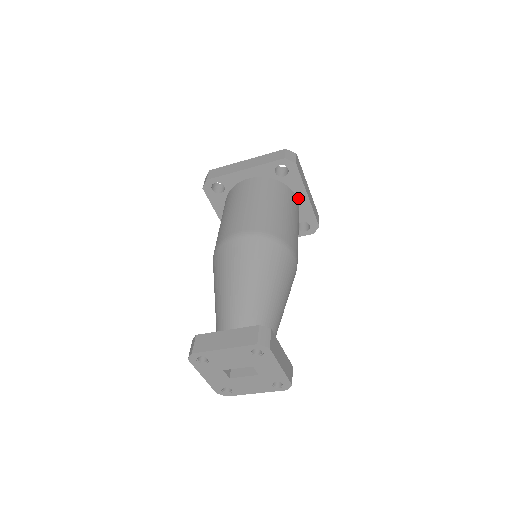
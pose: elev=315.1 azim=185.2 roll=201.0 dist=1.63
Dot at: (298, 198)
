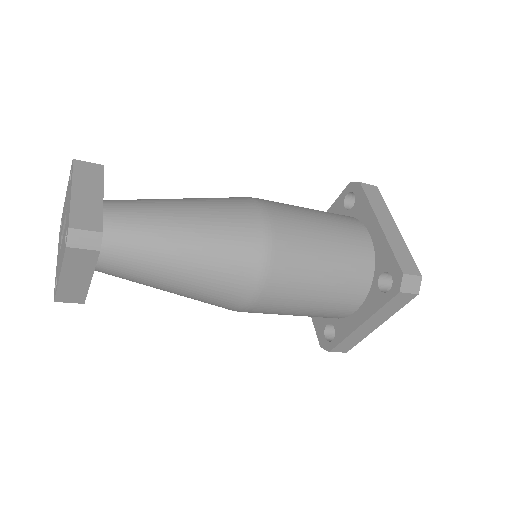
Dot at: (370, 233)
